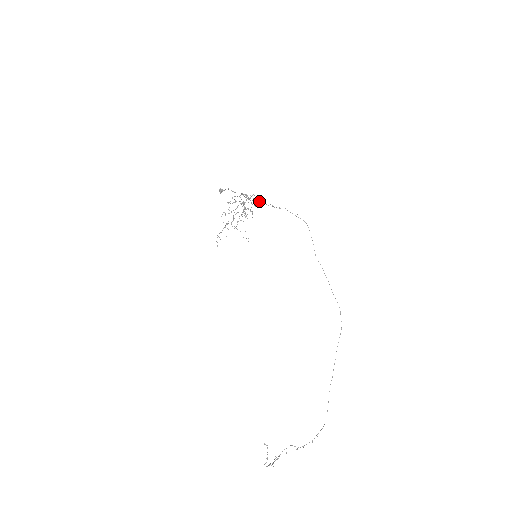
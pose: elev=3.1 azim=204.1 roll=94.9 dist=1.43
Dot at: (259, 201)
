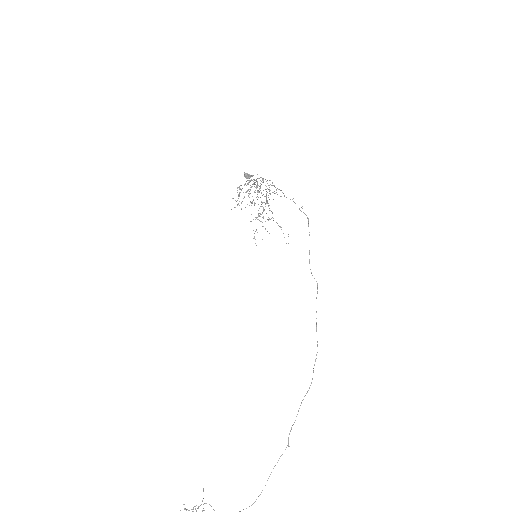
Dot at: occluded
